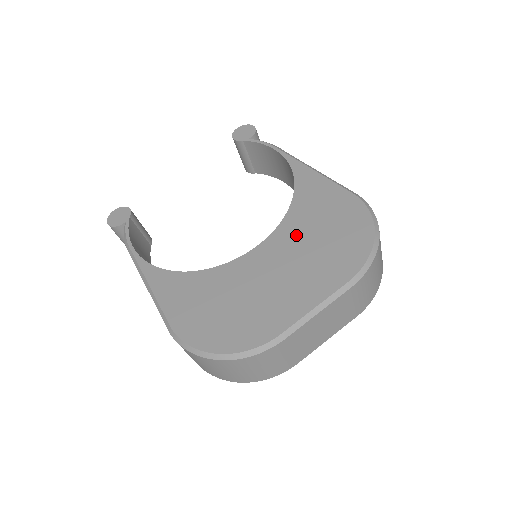
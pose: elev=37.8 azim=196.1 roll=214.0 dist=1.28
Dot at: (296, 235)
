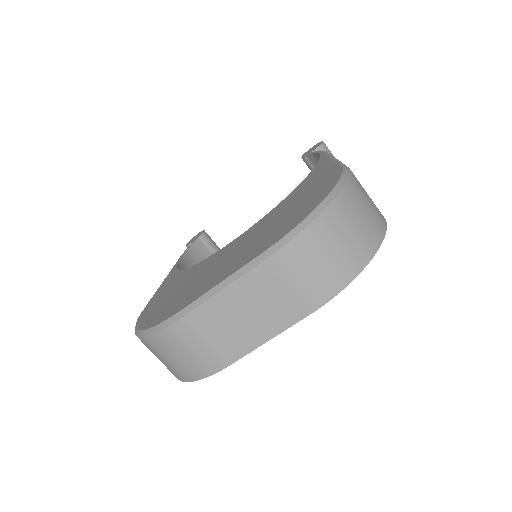
Dot at: (268, 220)
